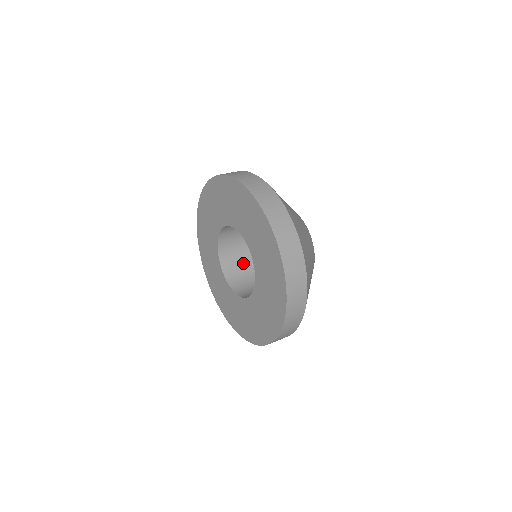
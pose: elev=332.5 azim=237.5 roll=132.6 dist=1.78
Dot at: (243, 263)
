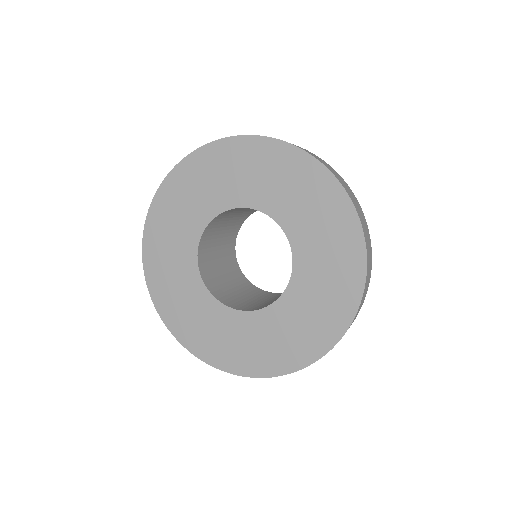
Dot at: (258, 303)
